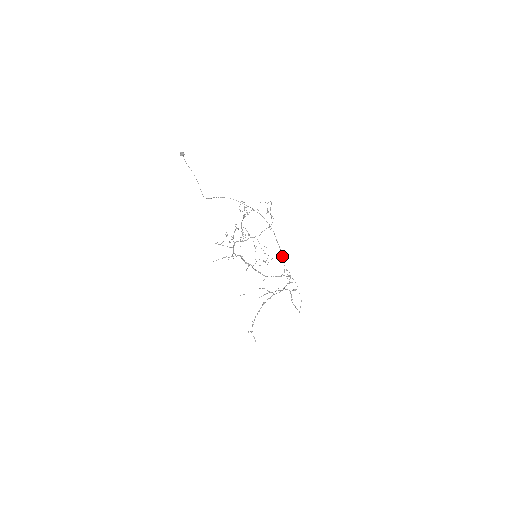
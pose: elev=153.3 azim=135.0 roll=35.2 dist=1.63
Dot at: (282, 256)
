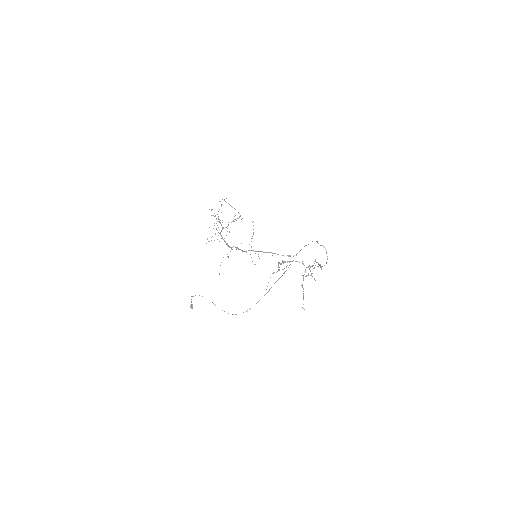
Dot at: occluded
